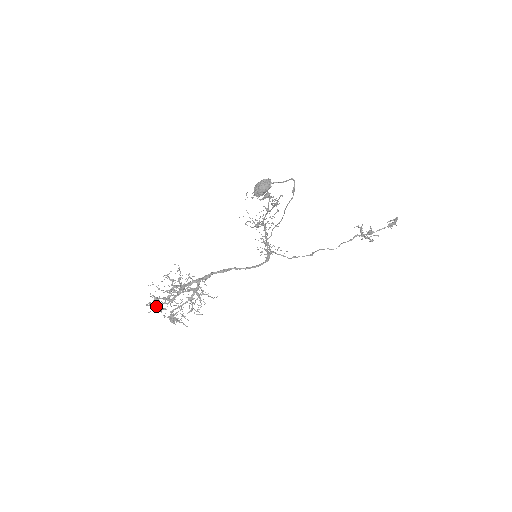
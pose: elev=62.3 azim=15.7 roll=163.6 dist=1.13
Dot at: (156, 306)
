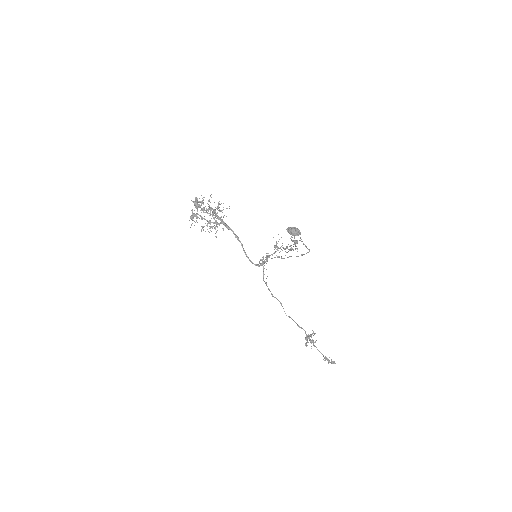
Dot at: (197, 201)
